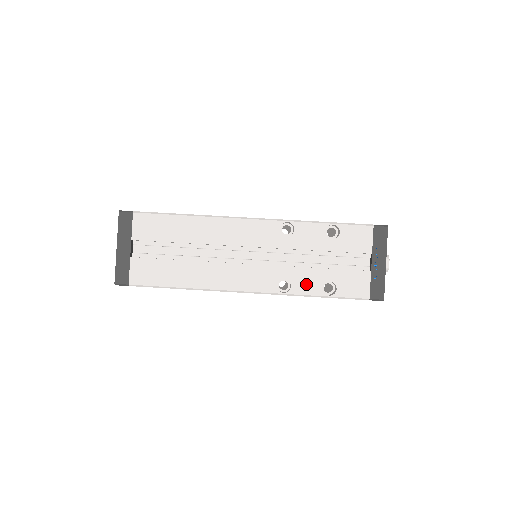
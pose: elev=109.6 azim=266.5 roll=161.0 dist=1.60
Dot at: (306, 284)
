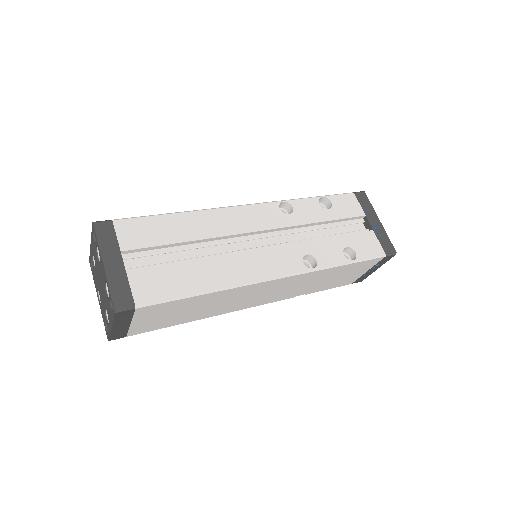
Dot at: (328, 255)
